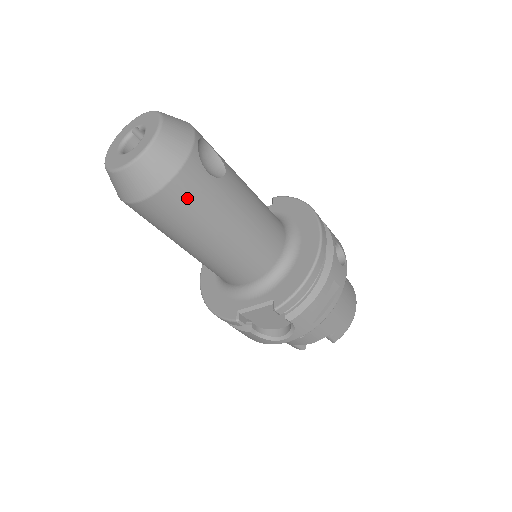
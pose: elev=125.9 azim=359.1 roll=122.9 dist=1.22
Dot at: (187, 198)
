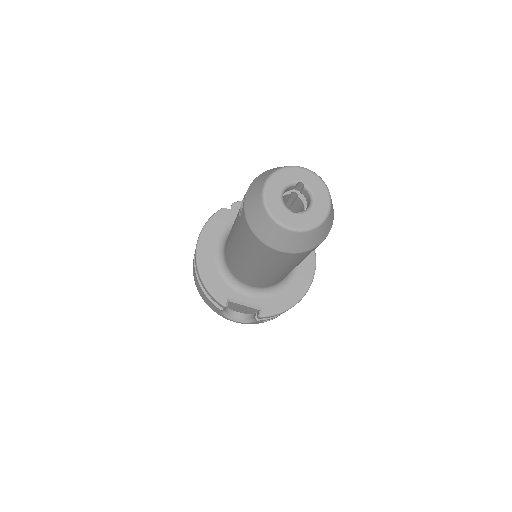
Dot at: (298, 258)
